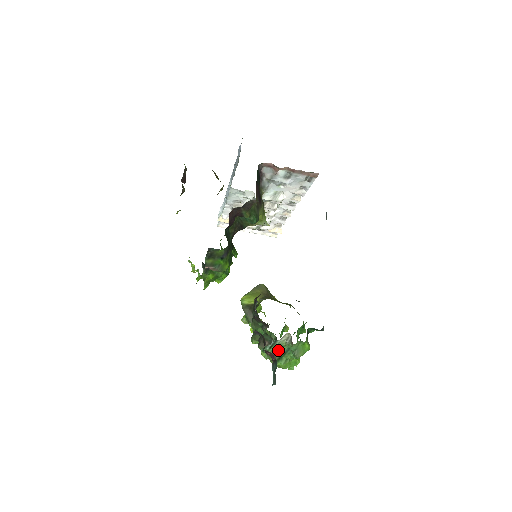
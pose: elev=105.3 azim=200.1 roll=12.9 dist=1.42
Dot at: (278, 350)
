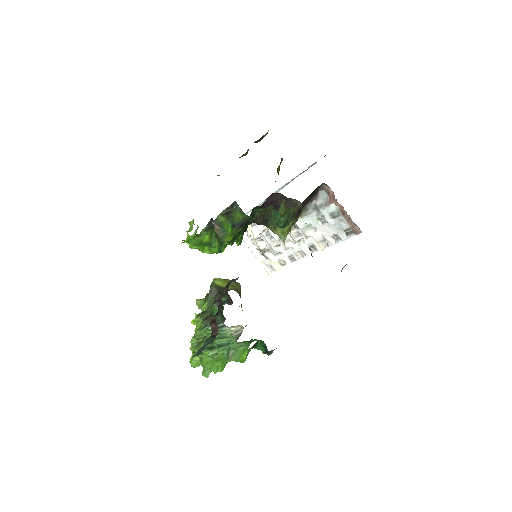
Dot at: (218, 337)
